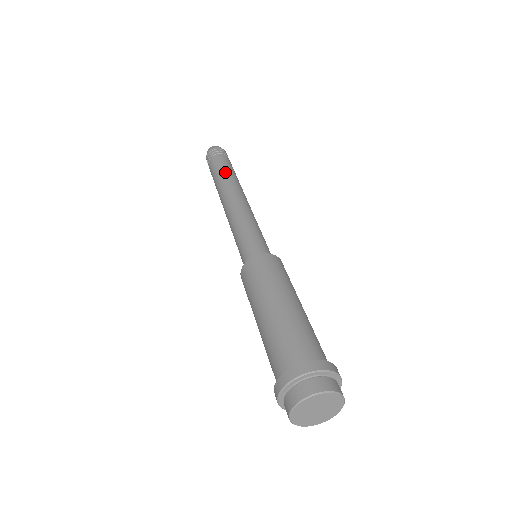
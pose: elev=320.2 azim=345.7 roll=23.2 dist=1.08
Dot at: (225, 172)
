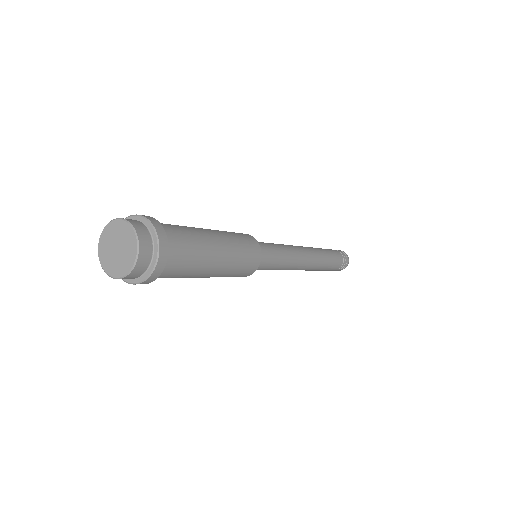
Dot at: occluded
